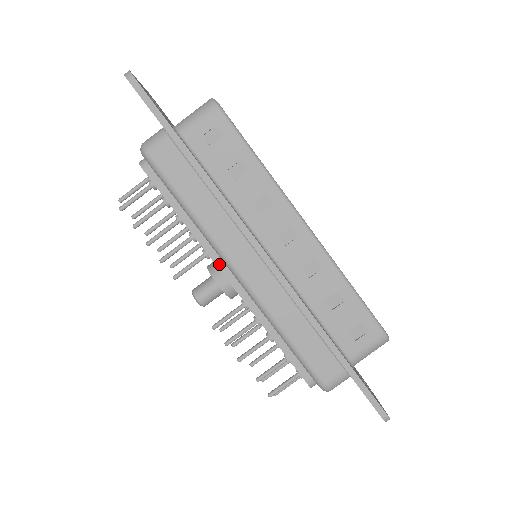
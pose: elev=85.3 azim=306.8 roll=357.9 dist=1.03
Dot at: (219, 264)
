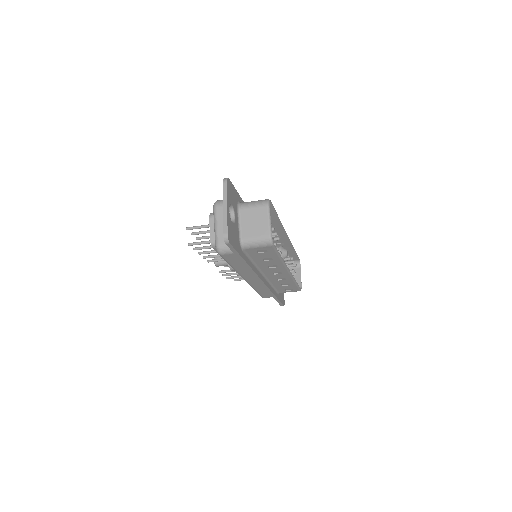
Dot at: occluded
